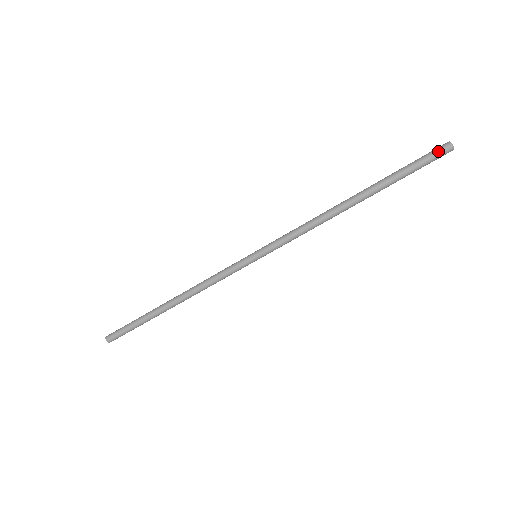
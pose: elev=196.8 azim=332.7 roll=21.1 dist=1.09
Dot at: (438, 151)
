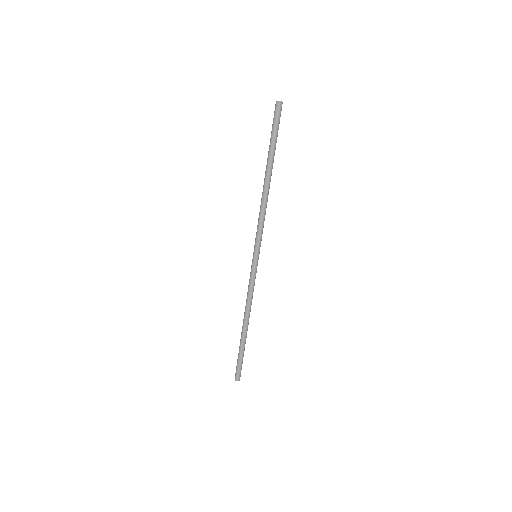
Dot at: (280, 112)
